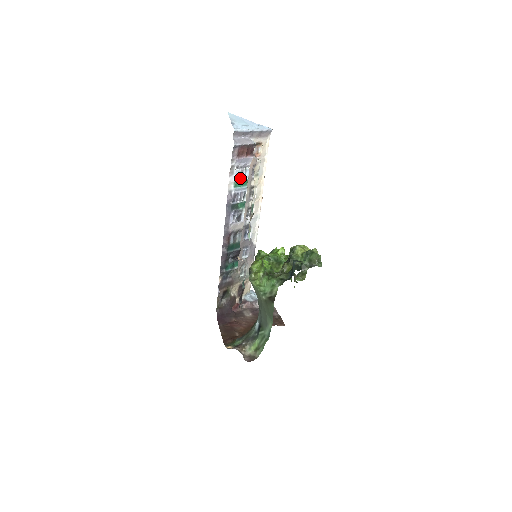
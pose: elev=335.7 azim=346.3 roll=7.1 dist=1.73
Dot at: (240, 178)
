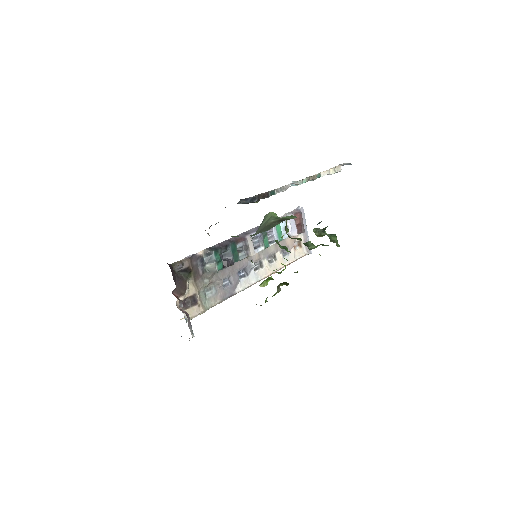
Dot at: (282, 229)
